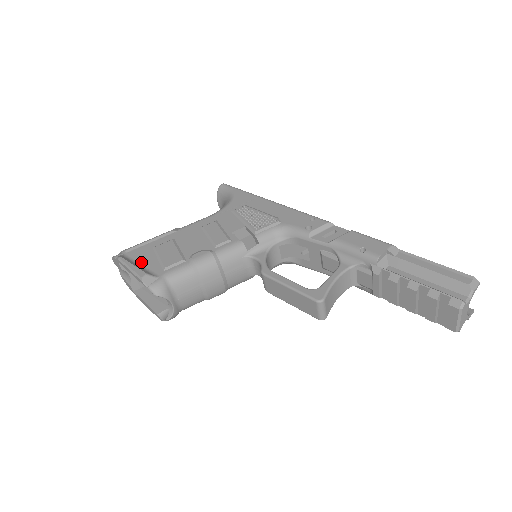
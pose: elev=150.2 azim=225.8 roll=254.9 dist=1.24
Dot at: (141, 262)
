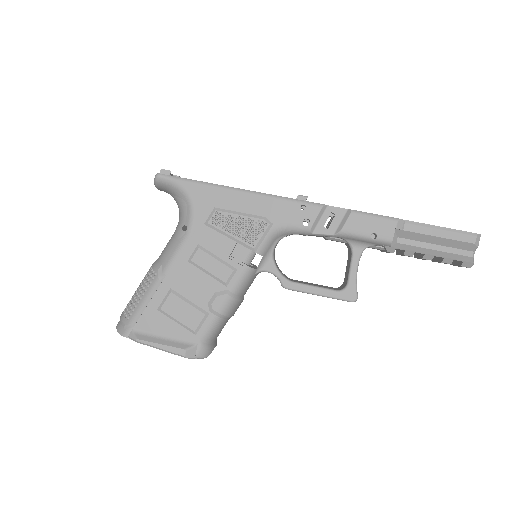
Dot at: (162, 333)
